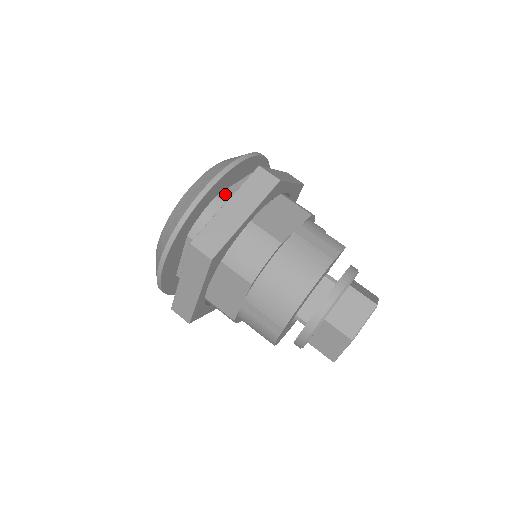
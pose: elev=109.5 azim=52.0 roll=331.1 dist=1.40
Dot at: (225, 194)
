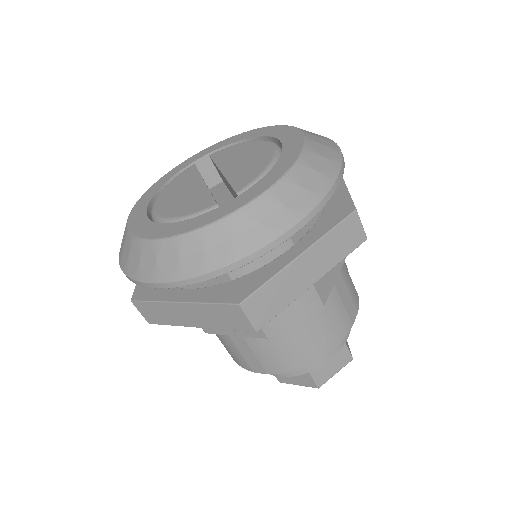
Dot at: occluded
